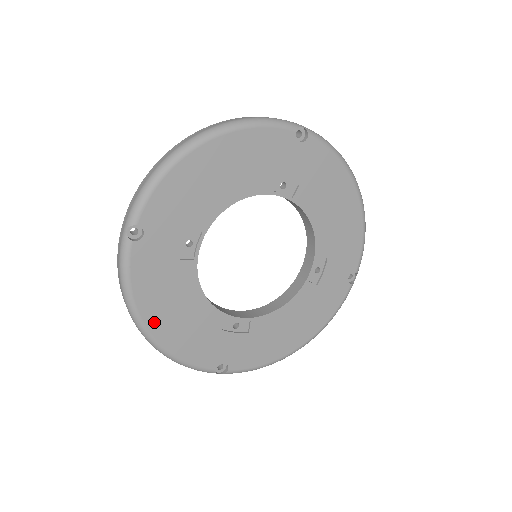
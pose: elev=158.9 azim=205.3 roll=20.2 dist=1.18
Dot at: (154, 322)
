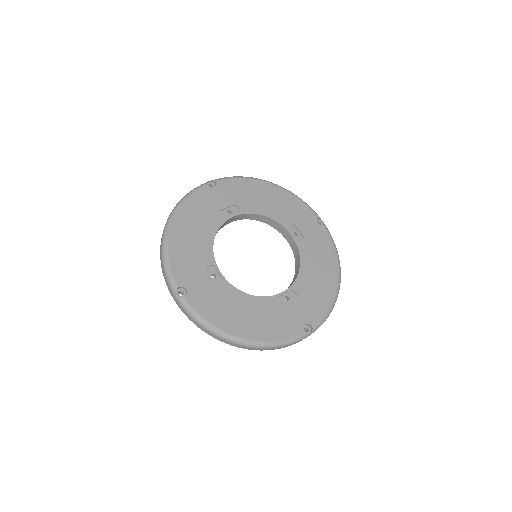
Dot at: (178, 224)
